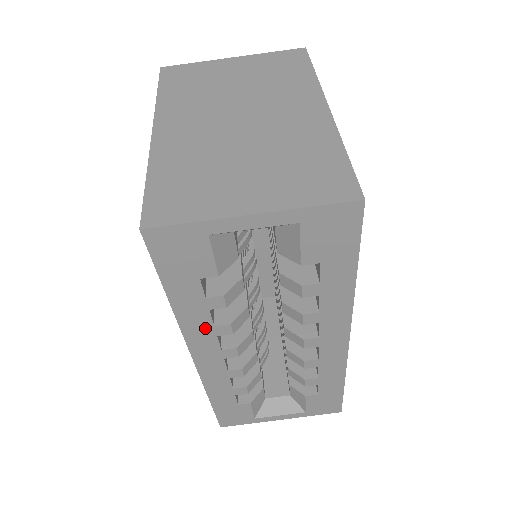
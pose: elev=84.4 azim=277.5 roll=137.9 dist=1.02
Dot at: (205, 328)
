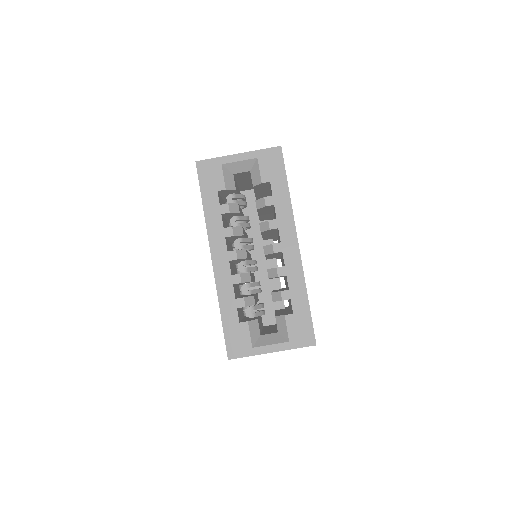
Dot at: (219, 230)
